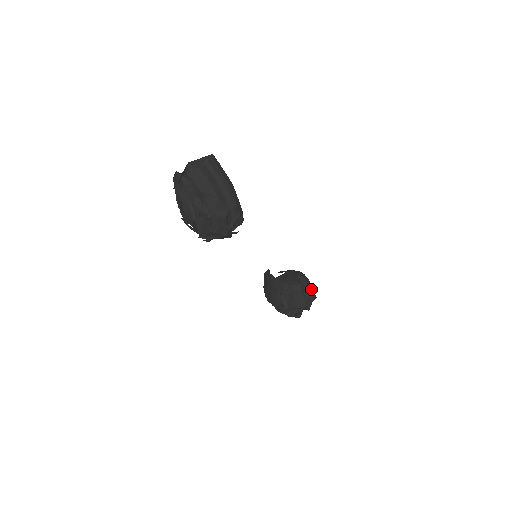
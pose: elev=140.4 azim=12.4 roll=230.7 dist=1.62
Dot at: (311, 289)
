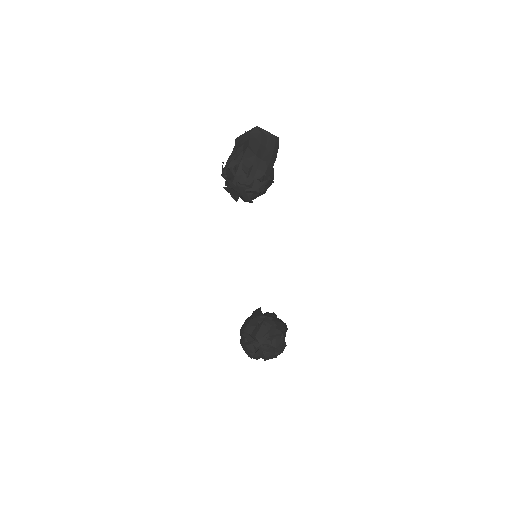
Dot at: (280, 334)
